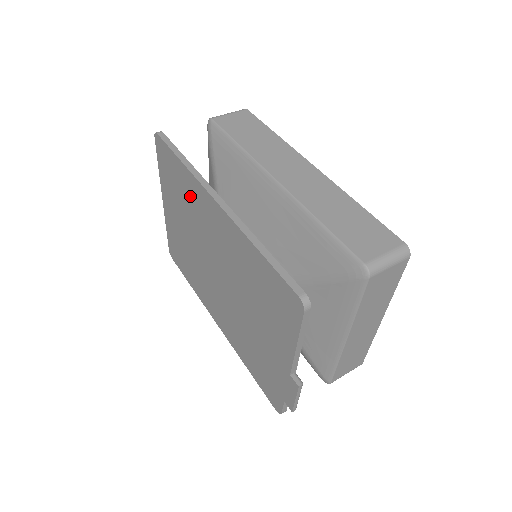
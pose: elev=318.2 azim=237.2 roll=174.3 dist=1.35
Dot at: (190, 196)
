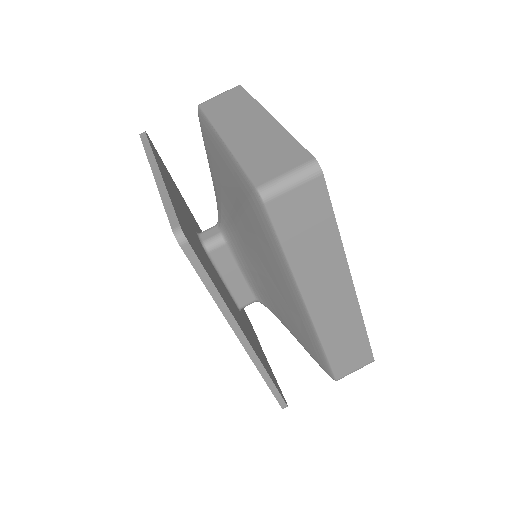
Dot at: occluded
